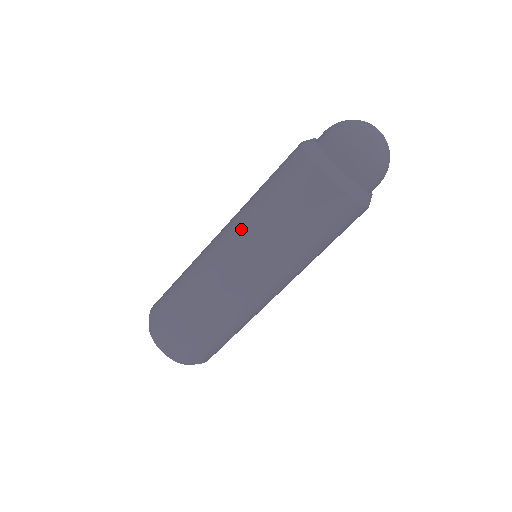
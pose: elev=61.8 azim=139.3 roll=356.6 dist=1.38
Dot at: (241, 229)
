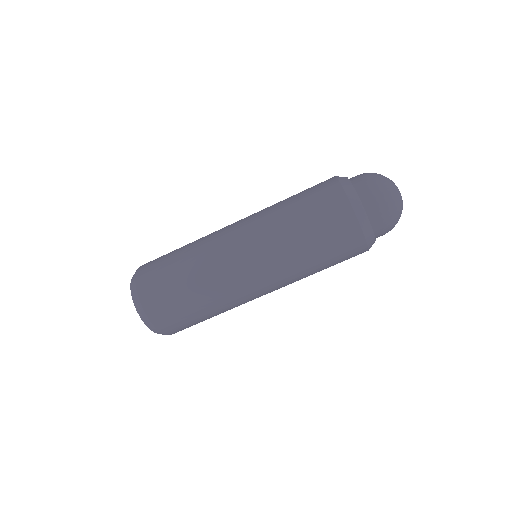
Dot at: (260, 226)
